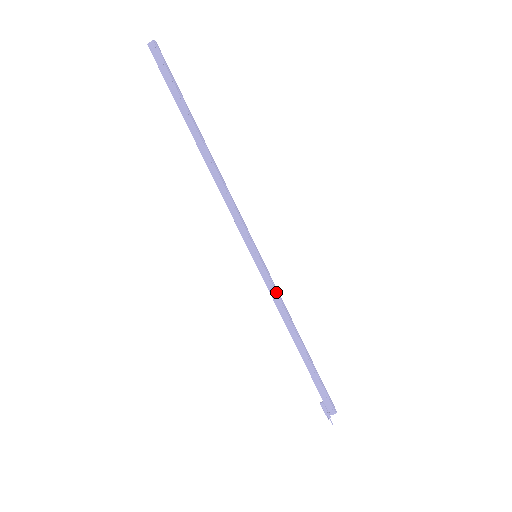
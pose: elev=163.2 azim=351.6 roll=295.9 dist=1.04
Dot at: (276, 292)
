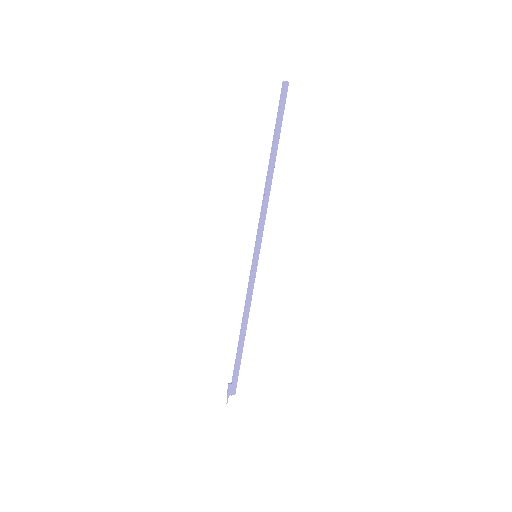
Dot at: (253, 288)
